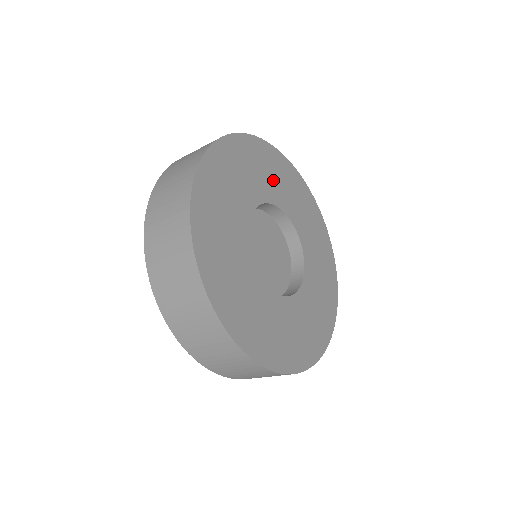
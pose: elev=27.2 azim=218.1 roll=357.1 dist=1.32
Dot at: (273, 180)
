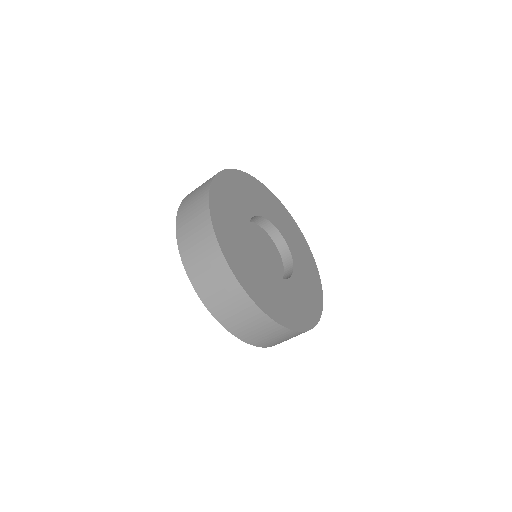
Dot at: (235, 207)
